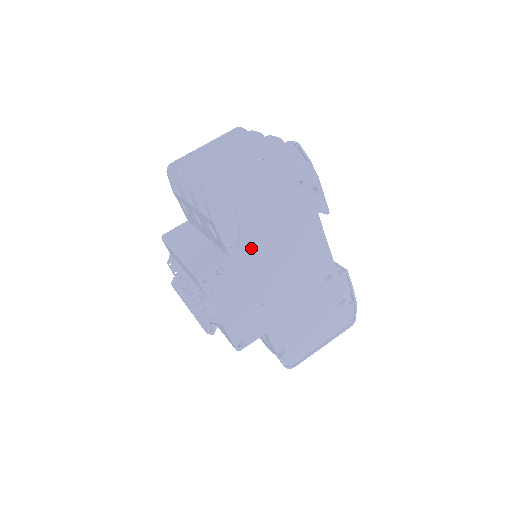
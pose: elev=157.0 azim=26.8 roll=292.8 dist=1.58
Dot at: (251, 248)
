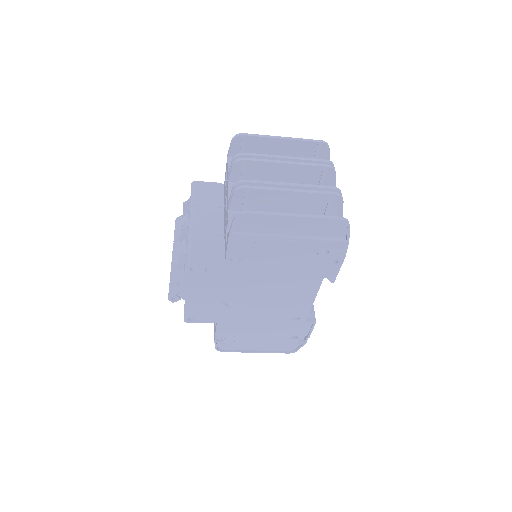
Dot at: (248, 269)
